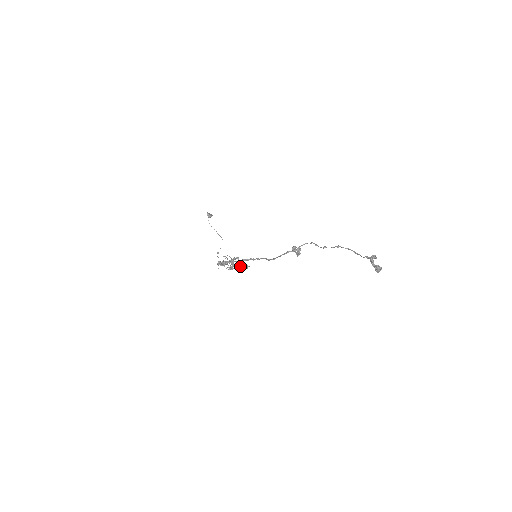
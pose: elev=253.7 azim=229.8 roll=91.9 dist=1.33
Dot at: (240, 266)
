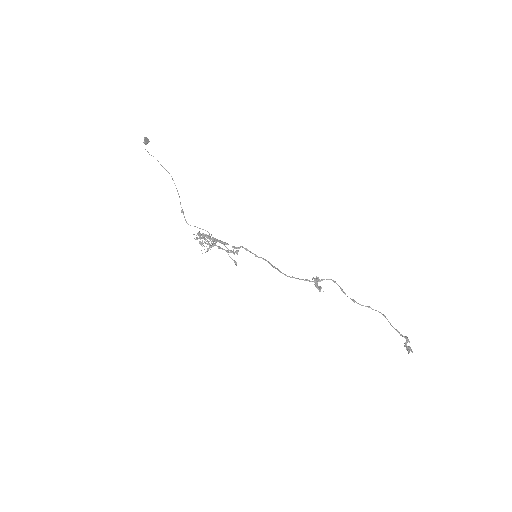
Dot at: (228, 249)
